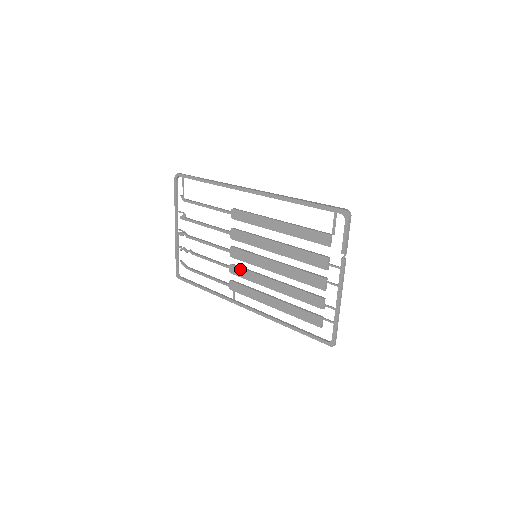
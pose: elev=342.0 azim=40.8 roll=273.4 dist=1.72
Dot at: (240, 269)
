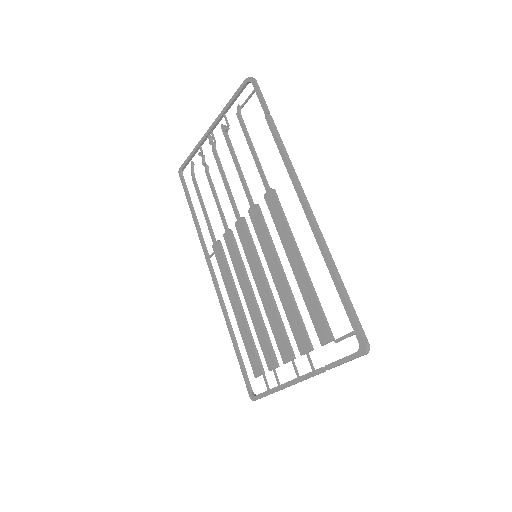
Dot at: (234, 246)
